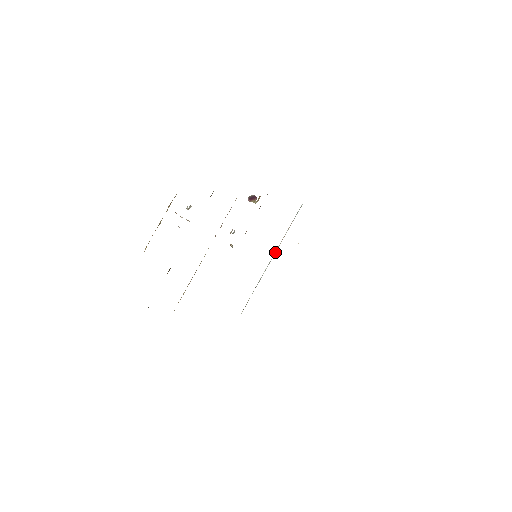
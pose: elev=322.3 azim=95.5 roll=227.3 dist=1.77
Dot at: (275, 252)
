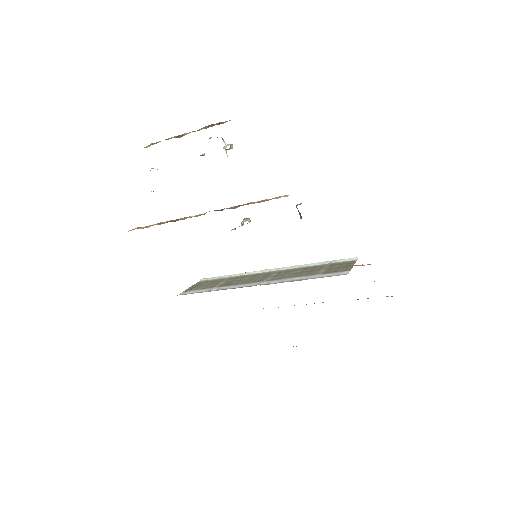
Dot at: (281, 268)
